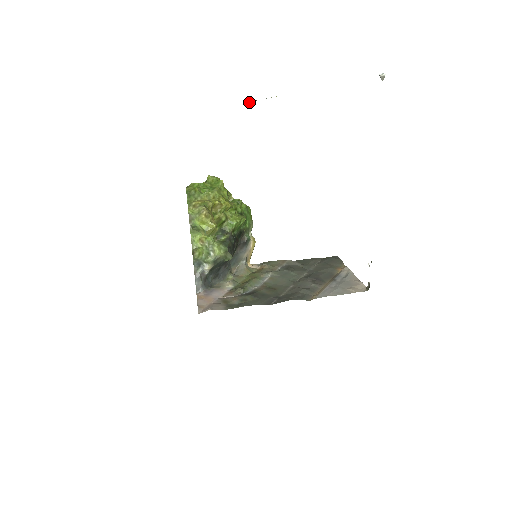
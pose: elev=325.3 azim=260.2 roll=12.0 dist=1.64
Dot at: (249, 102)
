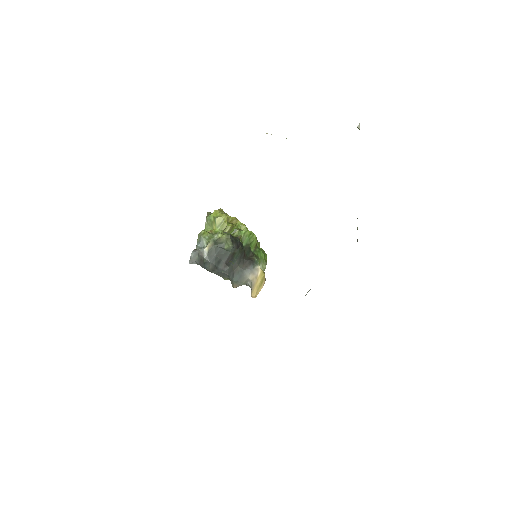
Dot at: occluded
